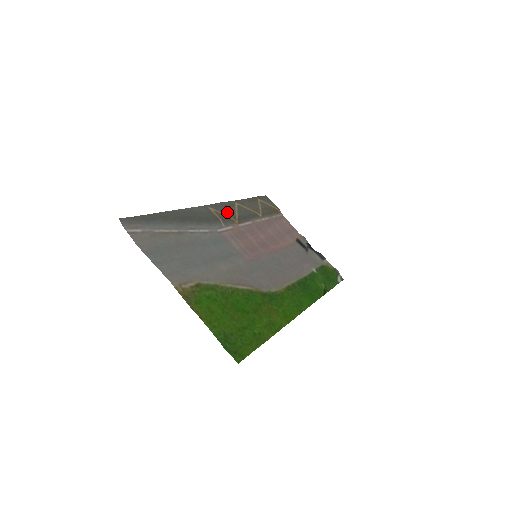
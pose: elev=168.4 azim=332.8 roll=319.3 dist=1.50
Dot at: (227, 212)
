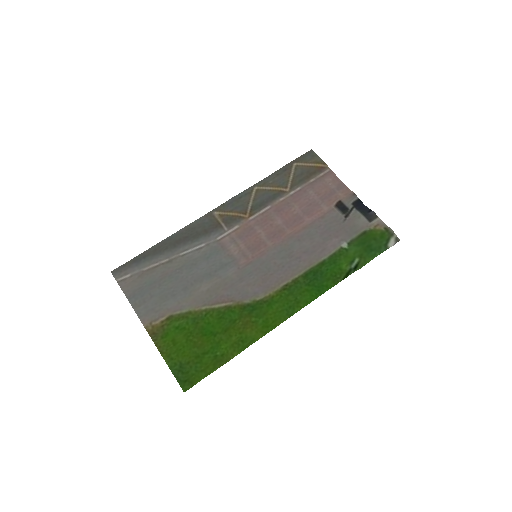
Dot at: (236, 208)
